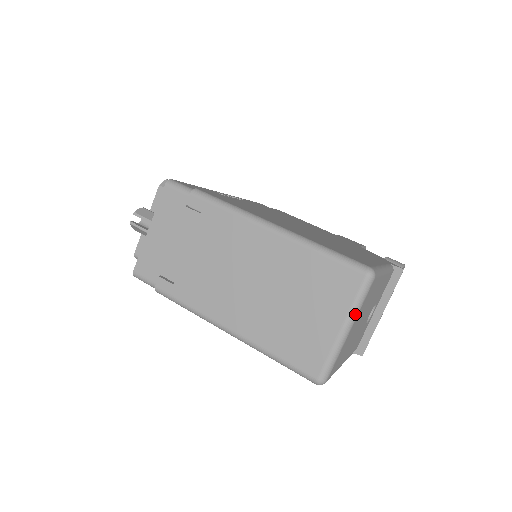
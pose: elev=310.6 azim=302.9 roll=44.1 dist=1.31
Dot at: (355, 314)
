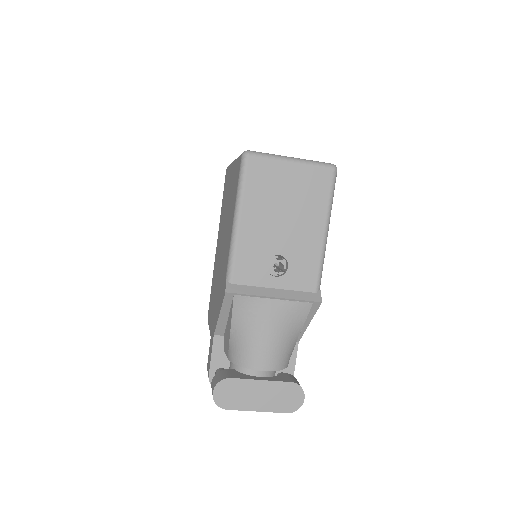
Dot at: (305, 161)
